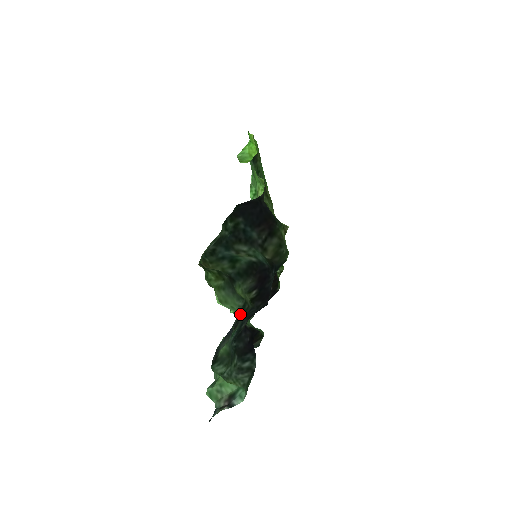
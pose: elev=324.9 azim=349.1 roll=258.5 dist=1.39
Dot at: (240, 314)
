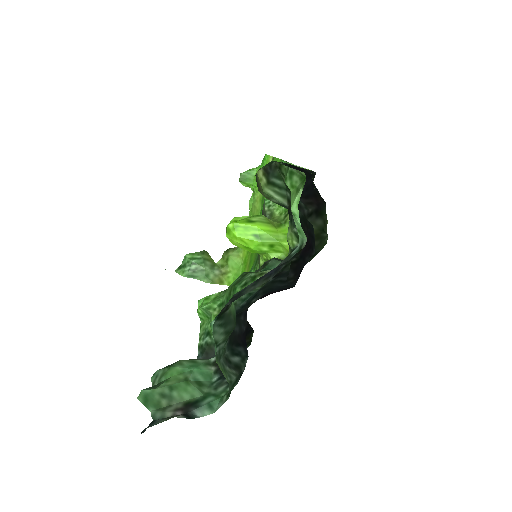
Dot at: occluded
